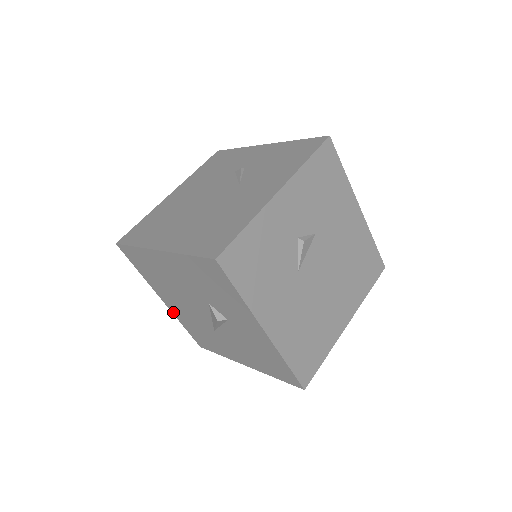
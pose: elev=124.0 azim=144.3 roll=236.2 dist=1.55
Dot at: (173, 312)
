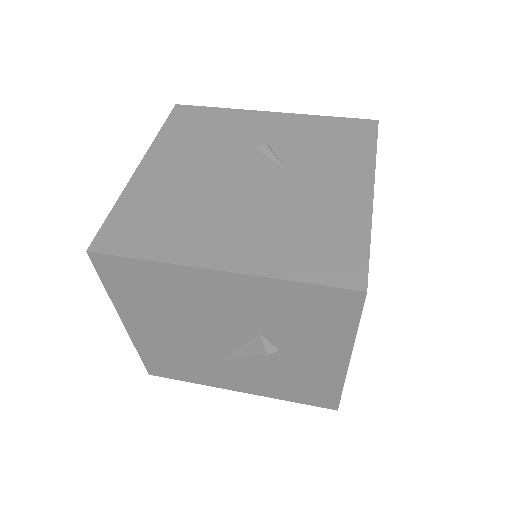
Dot at: (135, 339)
